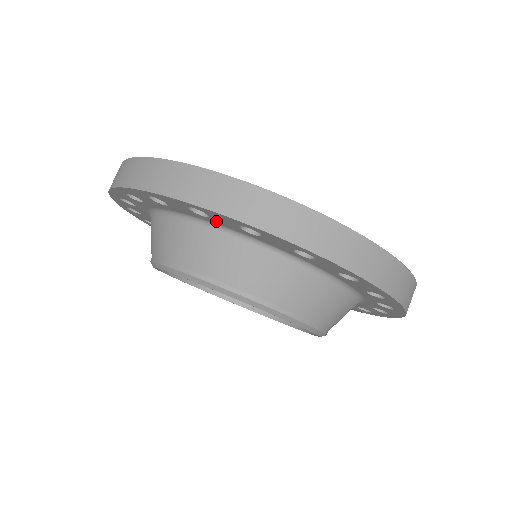
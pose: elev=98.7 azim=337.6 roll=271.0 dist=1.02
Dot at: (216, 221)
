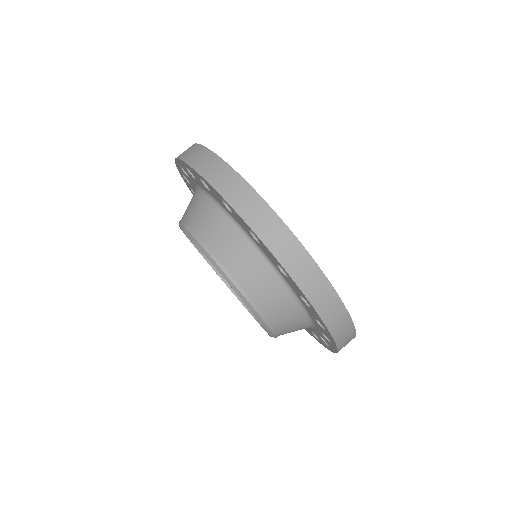
Dot at: (261, 247)
